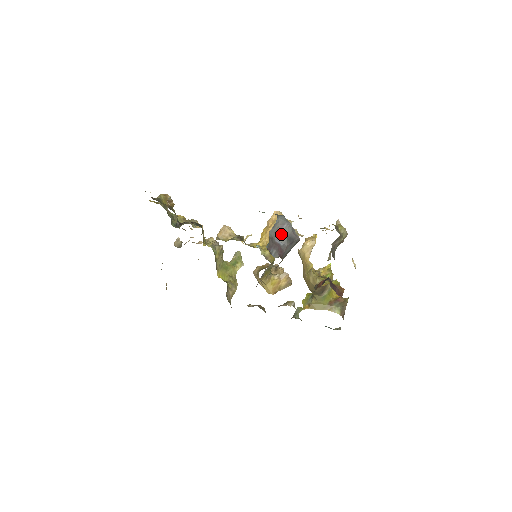
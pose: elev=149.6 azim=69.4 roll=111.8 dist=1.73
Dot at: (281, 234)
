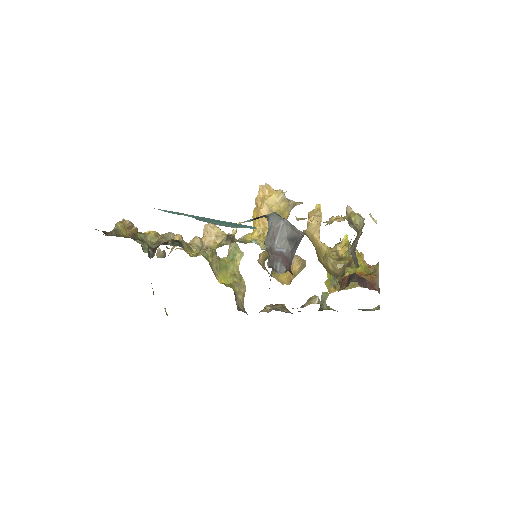
Dot at: (279, 238)
